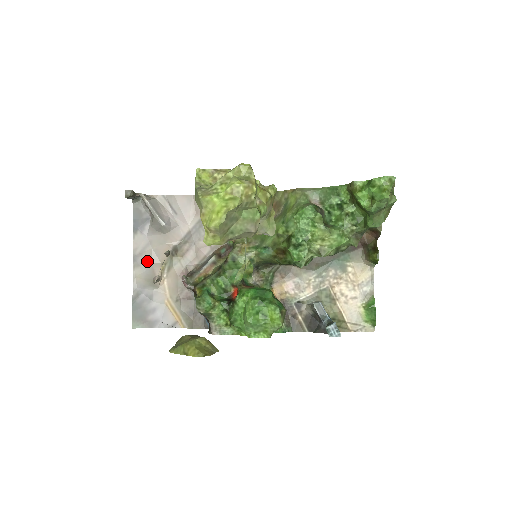
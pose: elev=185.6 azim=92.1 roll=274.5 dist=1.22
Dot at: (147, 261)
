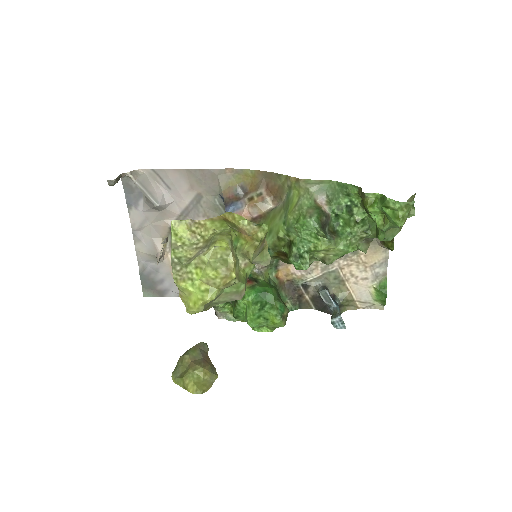
Dot at: (147, 236)
